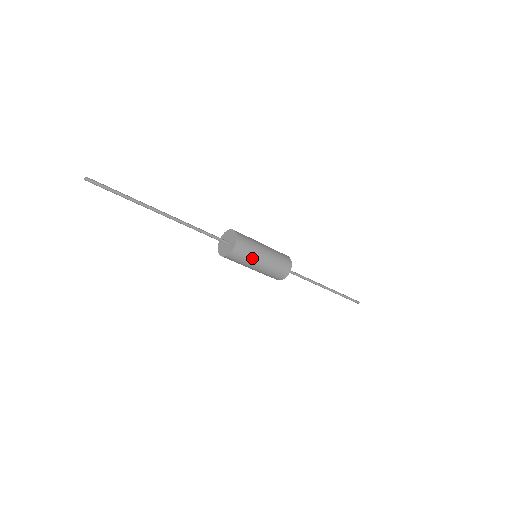
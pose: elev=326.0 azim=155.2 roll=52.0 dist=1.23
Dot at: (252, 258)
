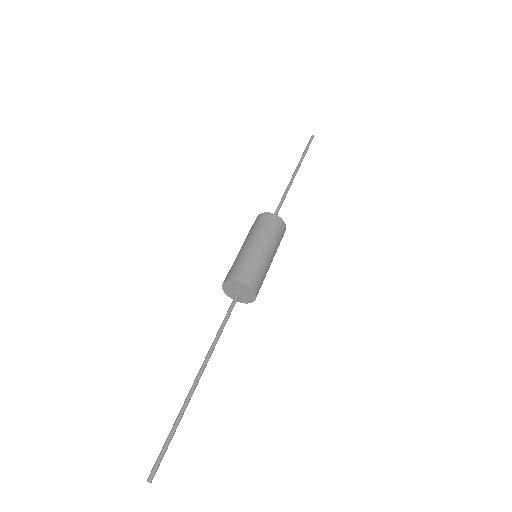
Dot at: (266, 273)
